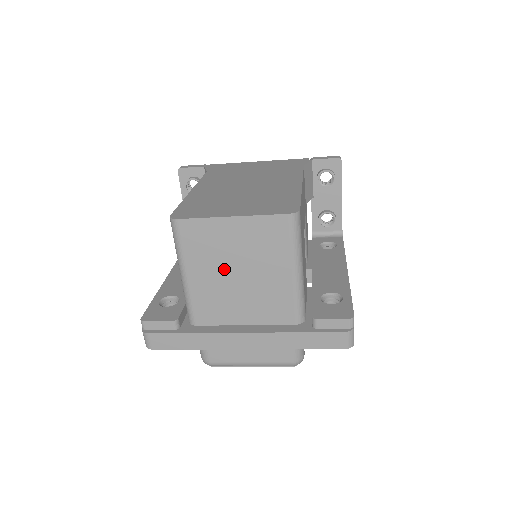
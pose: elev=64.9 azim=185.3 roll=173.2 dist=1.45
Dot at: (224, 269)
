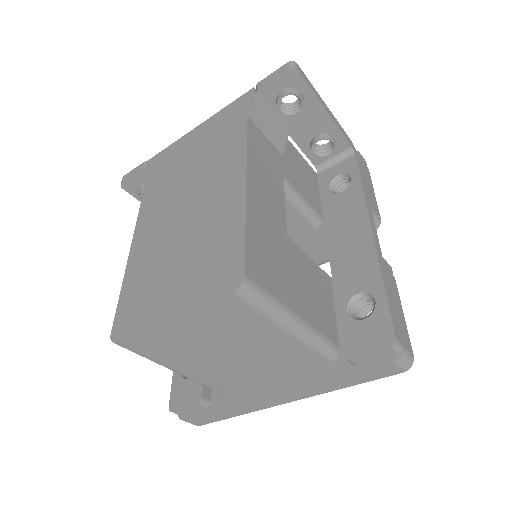
Dot at: (208, 355)
